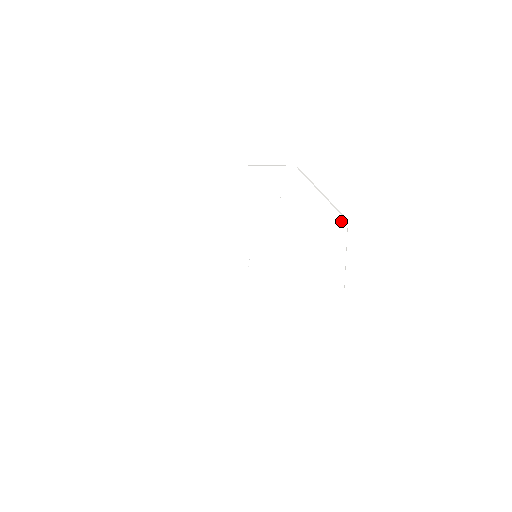
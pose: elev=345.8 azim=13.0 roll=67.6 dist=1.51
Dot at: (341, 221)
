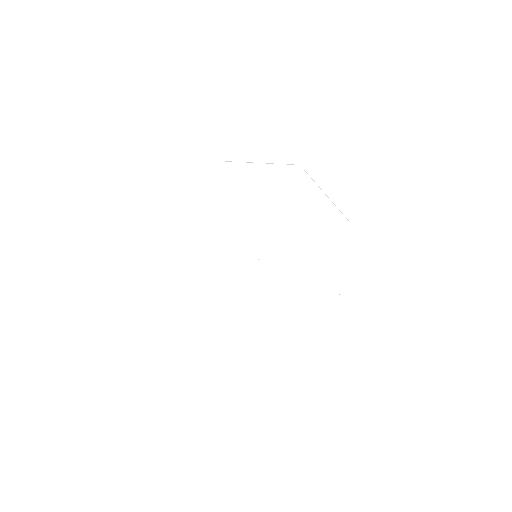
Dot at: (344, 222)
